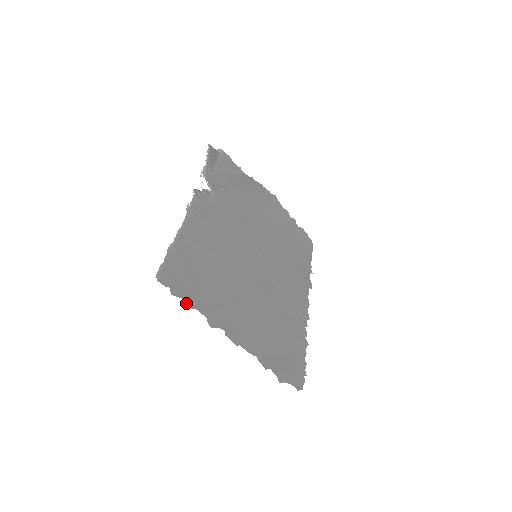
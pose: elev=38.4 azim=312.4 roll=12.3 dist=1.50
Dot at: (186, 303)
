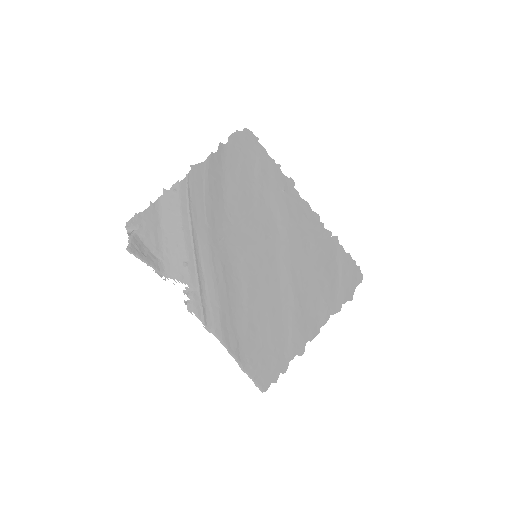
Dot at: (283, 371)
